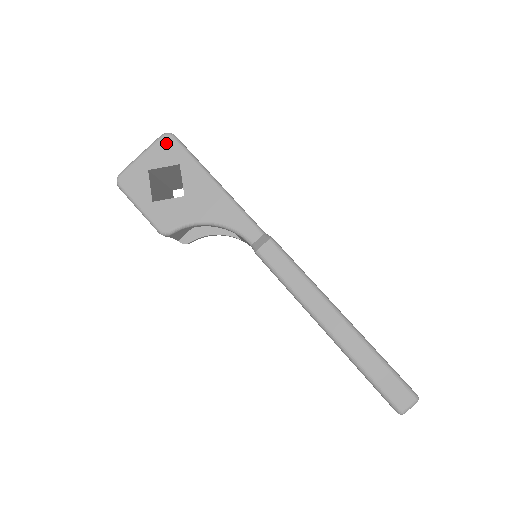
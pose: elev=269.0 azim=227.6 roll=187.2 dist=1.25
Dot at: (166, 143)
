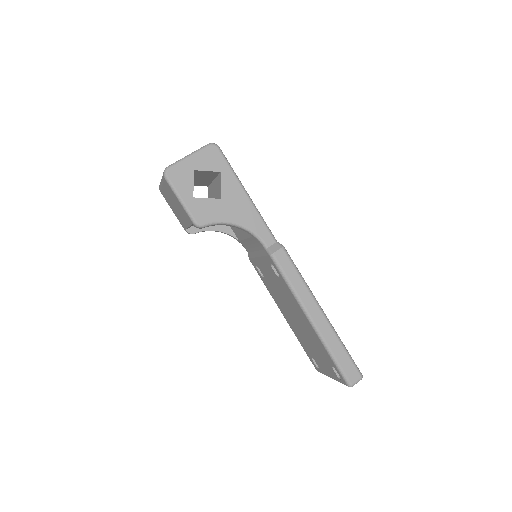
Dot at: (212, 152)
